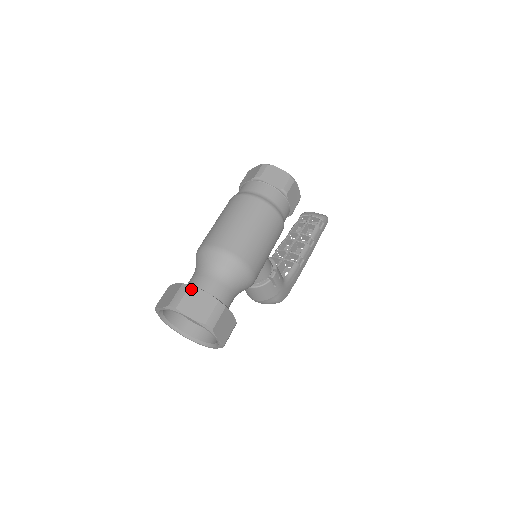
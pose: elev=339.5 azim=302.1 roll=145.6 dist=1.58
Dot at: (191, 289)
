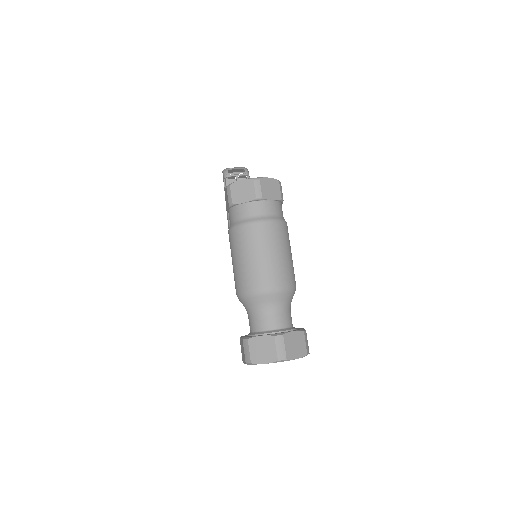
Dot at: (285, 337)
